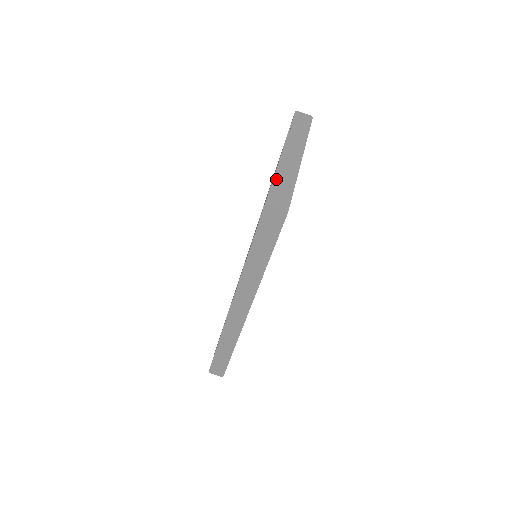
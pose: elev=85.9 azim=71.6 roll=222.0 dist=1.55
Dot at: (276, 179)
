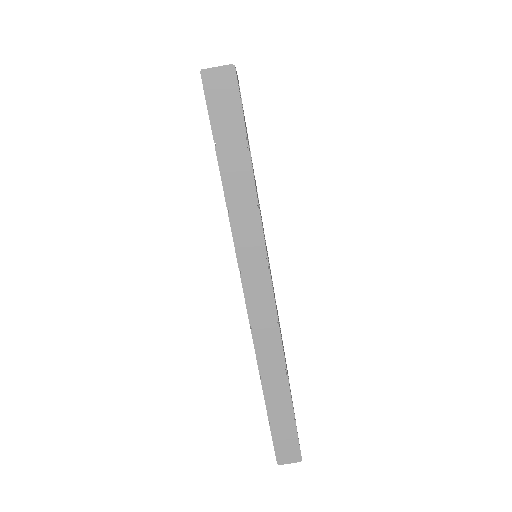
Dot at: occluded
